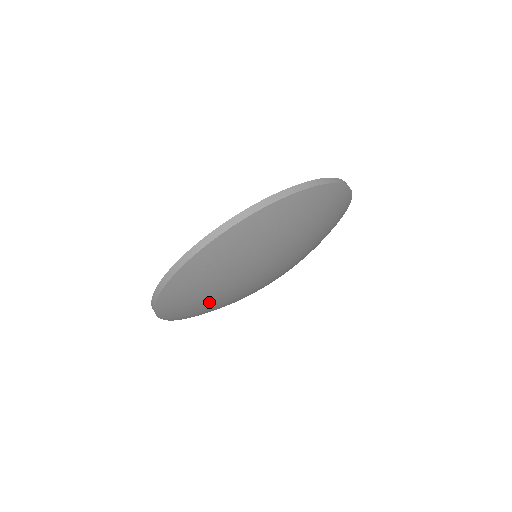
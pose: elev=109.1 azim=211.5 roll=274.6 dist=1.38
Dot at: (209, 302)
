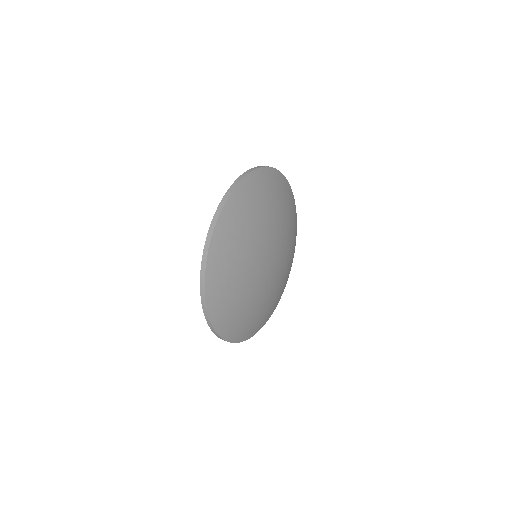
Dot at: (249, 235)
